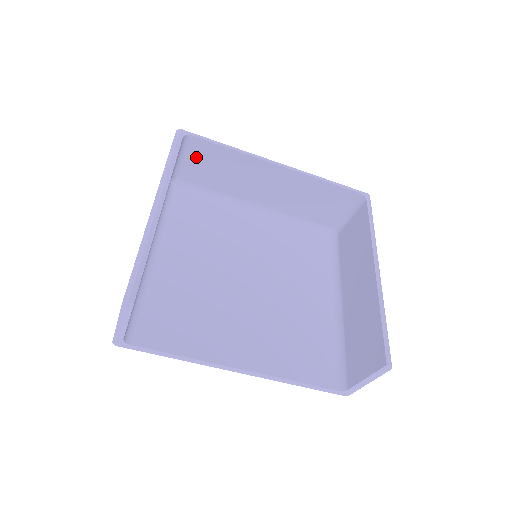
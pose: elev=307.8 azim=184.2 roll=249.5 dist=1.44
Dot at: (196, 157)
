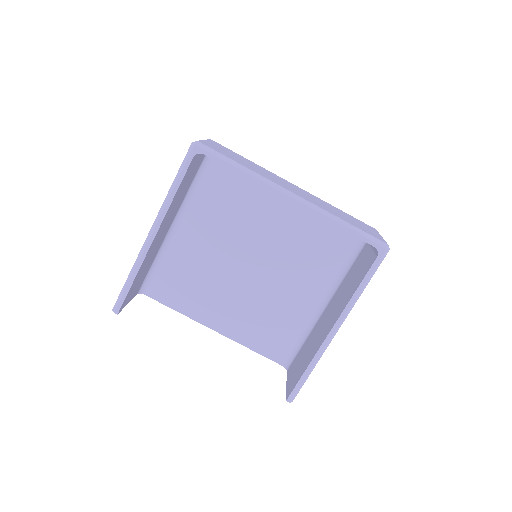
Dot at: occluded
